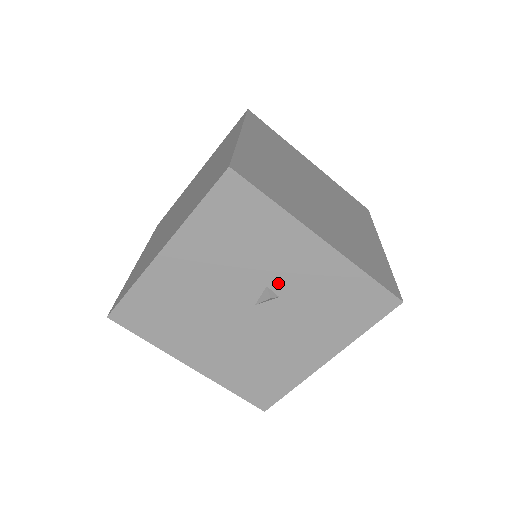
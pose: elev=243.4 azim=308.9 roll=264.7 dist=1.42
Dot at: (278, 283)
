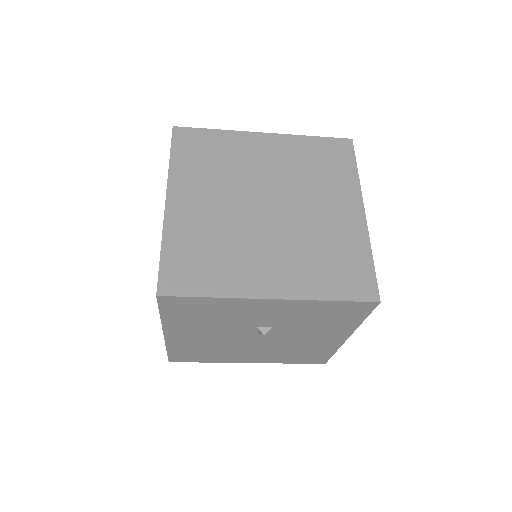
Dot at: (263, 323)
